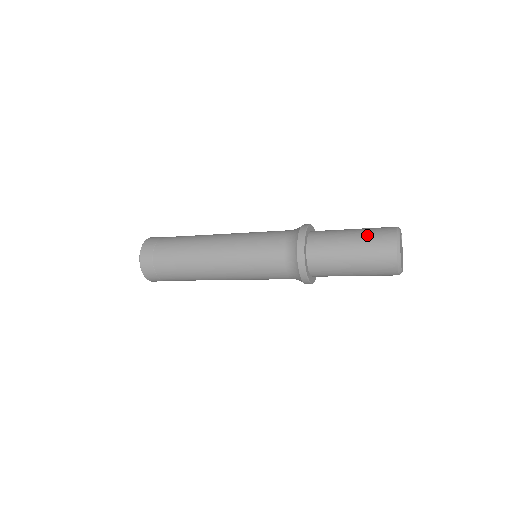
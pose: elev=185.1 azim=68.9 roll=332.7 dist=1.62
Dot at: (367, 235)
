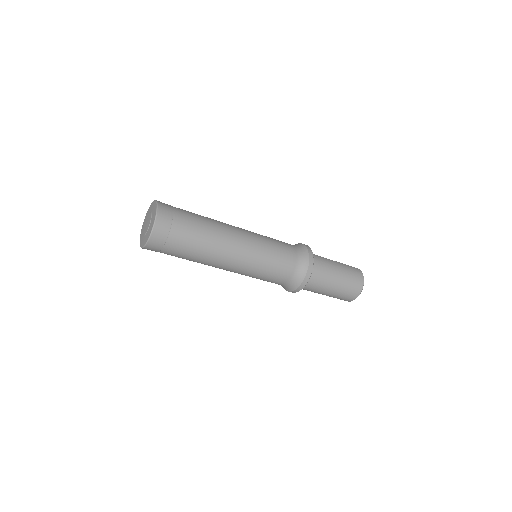
Dot at: (348, 276)
